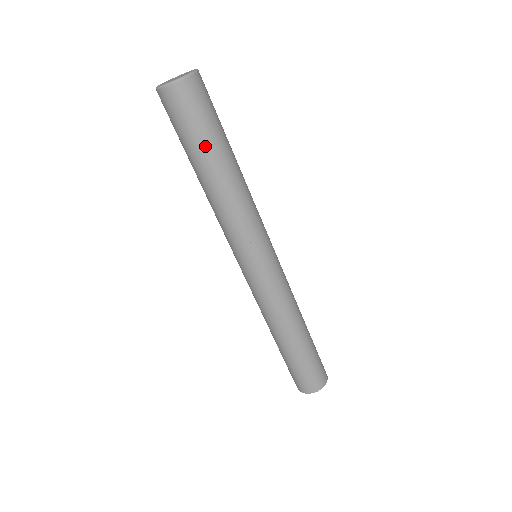
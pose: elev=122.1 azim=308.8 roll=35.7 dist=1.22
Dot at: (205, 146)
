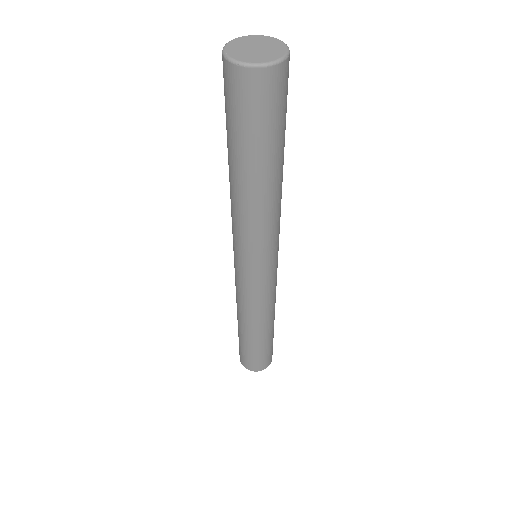
Dot at: (243, 149)
